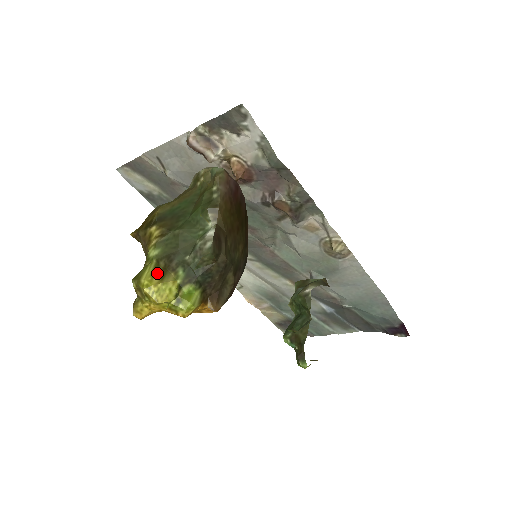
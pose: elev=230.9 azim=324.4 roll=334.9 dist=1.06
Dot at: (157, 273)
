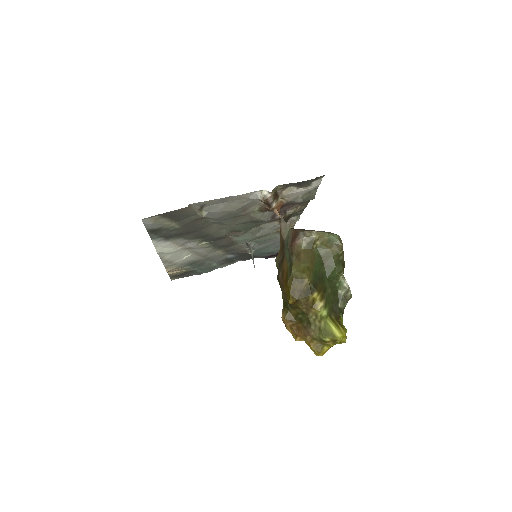
Dot at: (339, 325)
